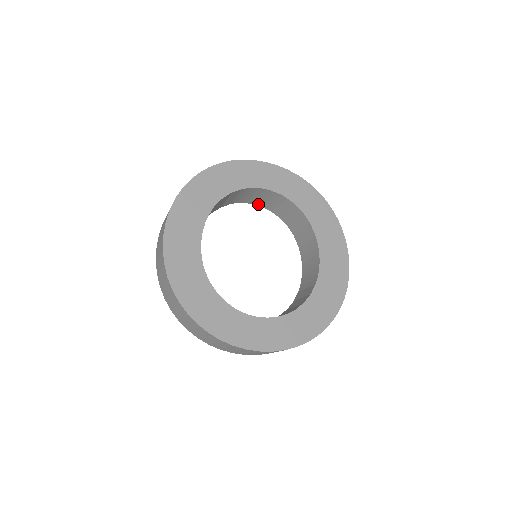
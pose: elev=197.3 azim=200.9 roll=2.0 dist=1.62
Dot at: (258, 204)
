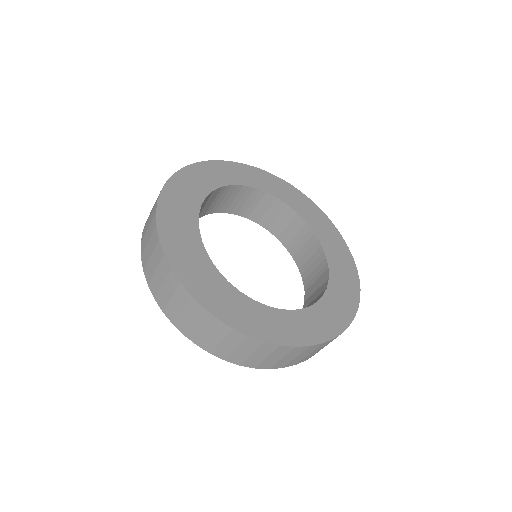
Dot at: (232, 212)
